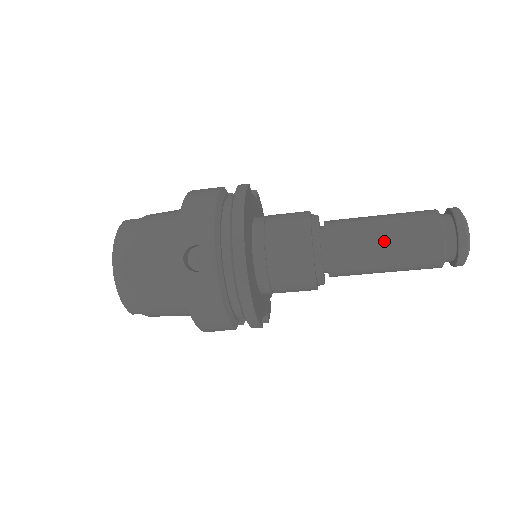
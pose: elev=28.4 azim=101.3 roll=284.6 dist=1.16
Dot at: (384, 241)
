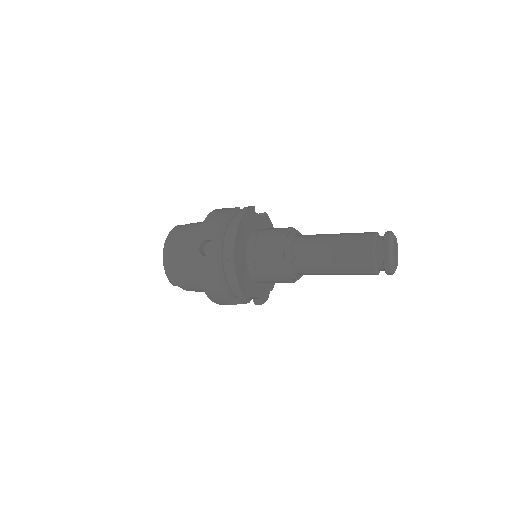
Dot at: (332, 250)
